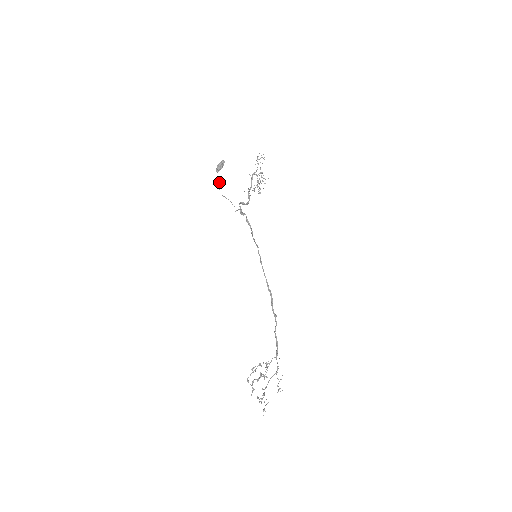
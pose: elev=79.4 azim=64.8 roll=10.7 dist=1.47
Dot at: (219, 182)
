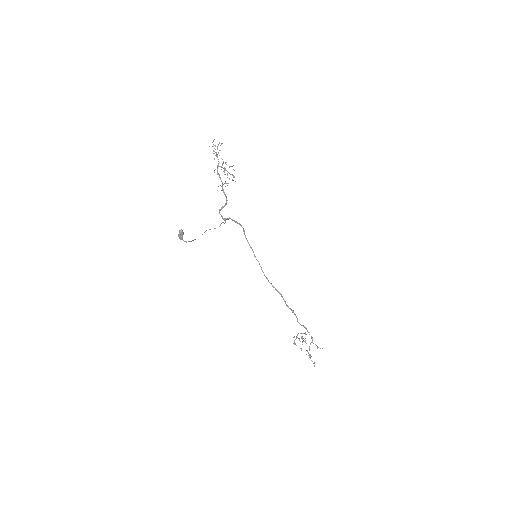
Dot at: (188, 241)
